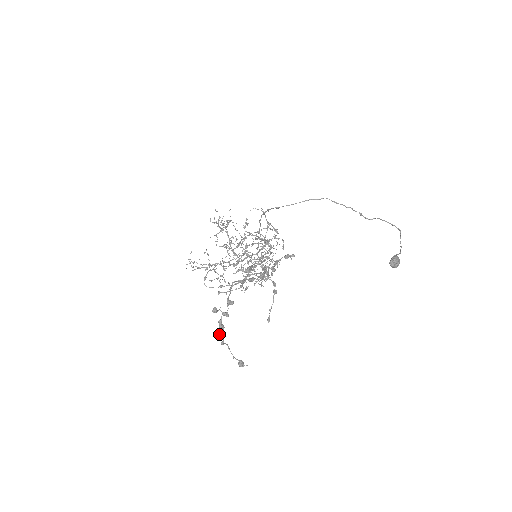
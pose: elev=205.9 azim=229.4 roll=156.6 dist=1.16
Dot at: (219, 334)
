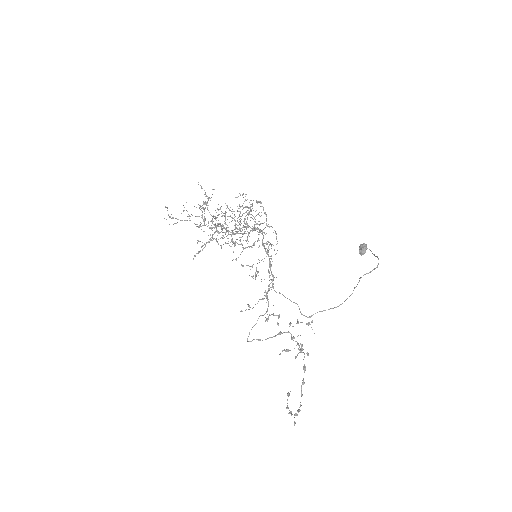
Dot at: occluded
